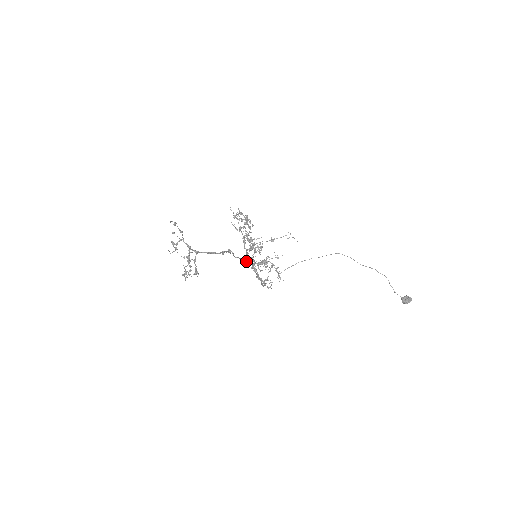
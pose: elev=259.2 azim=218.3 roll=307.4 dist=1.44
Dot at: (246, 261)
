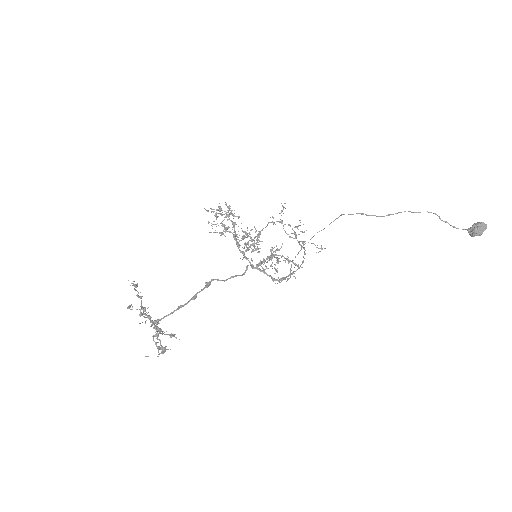
Dot at: (246, 269)
